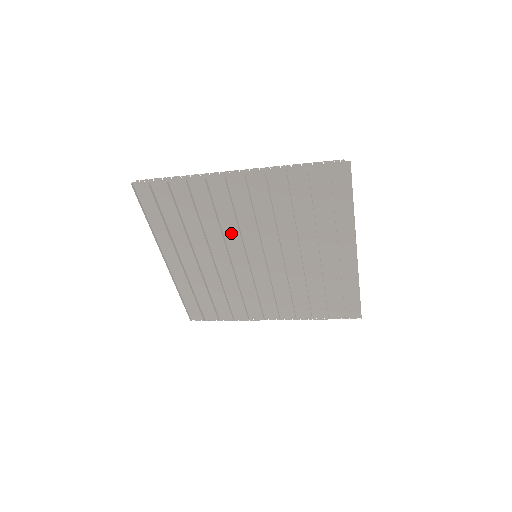
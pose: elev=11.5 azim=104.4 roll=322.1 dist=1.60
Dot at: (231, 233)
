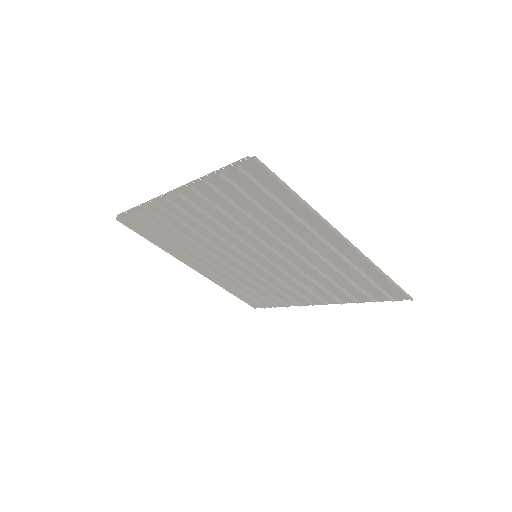
Dot at: (218, 241)
